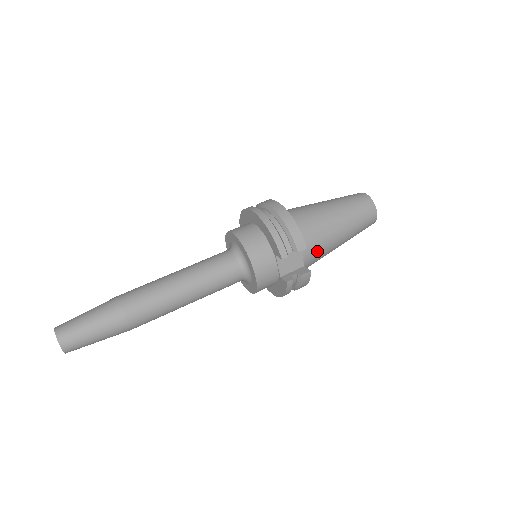
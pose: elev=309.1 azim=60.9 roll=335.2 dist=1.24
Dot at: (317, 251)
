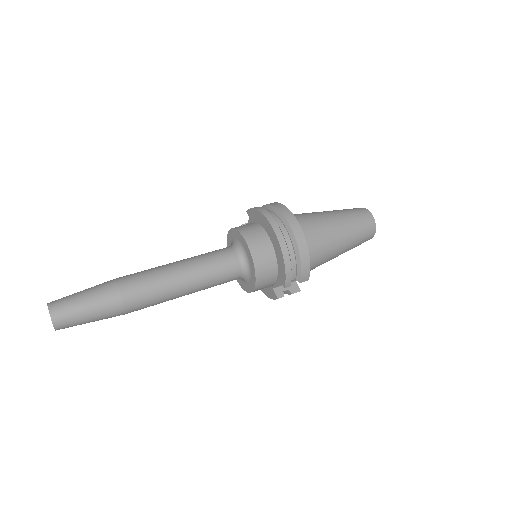
Dot at: (312, 269)
